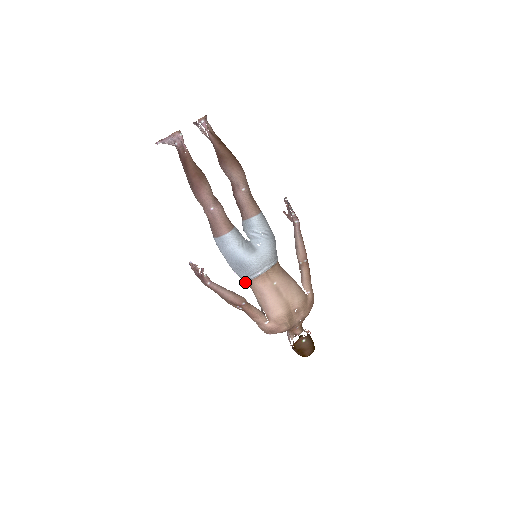
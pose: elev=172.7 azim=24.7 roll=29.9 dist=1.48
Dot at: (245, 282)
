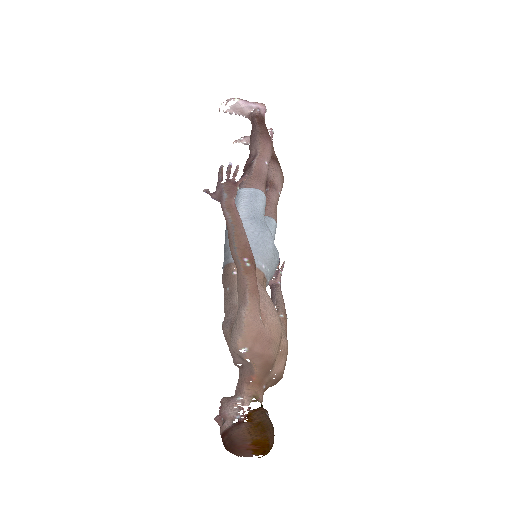
Dot at: (235, 266)
